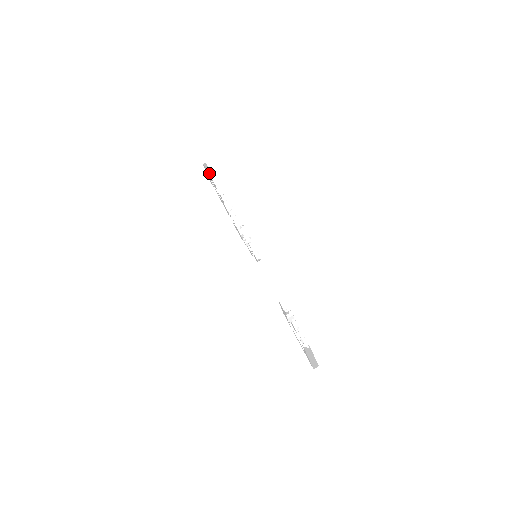
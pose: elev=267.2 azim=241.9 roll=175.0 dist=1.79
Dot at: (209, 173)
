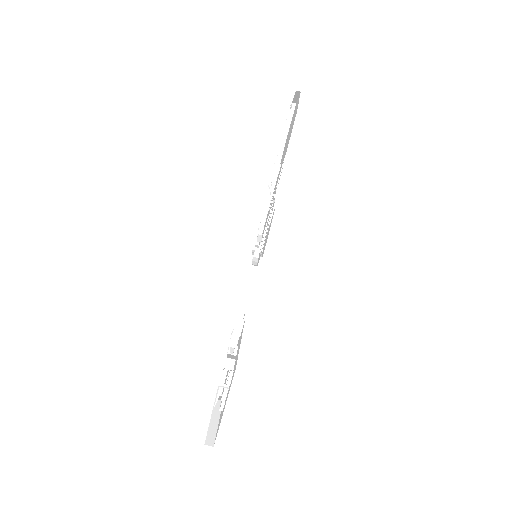
Dot at: (292, 104)
